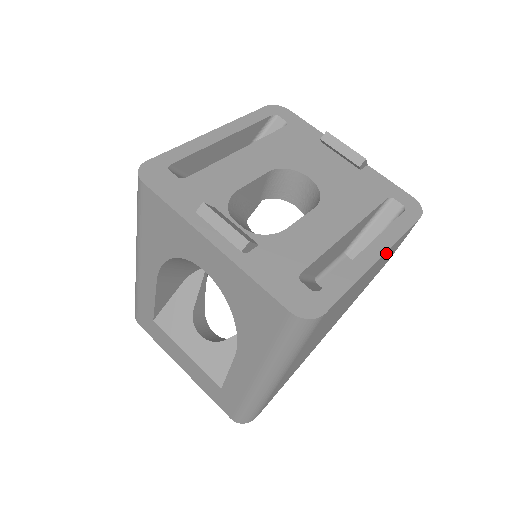
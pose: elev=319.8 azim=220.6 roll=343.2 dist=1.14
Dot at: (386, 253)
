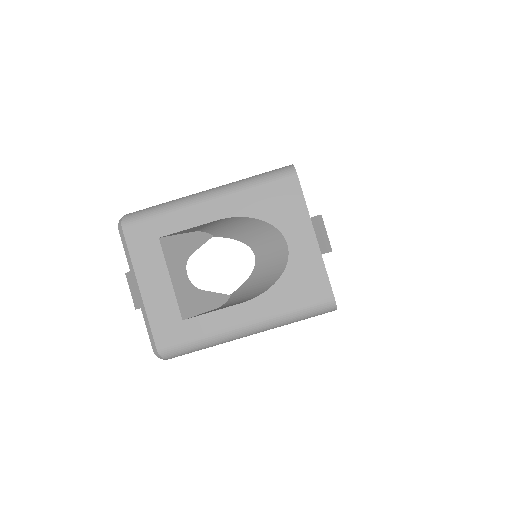
Dot at: occluded
